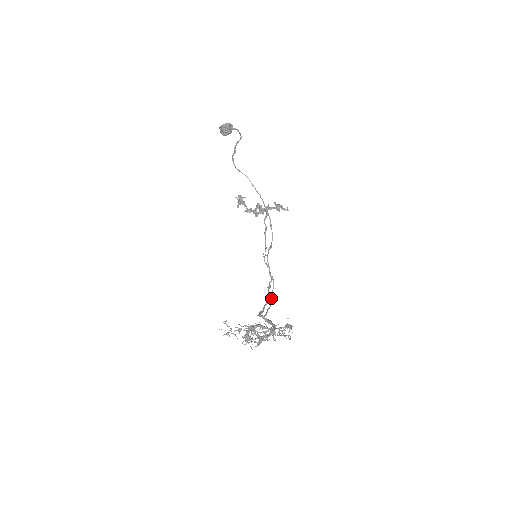
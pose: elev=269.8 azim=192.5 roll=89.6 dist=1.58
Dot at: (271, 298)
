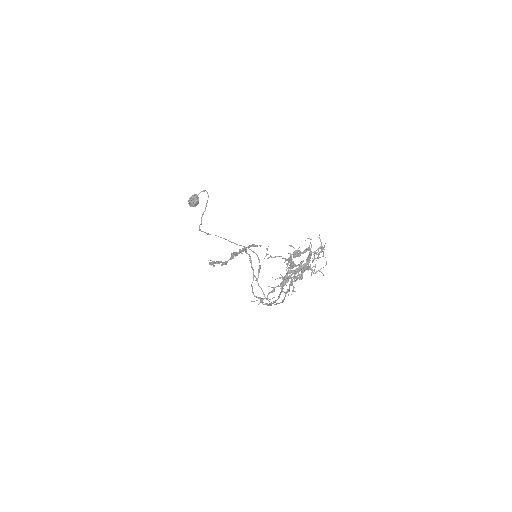
Dot at: (278, 303)
